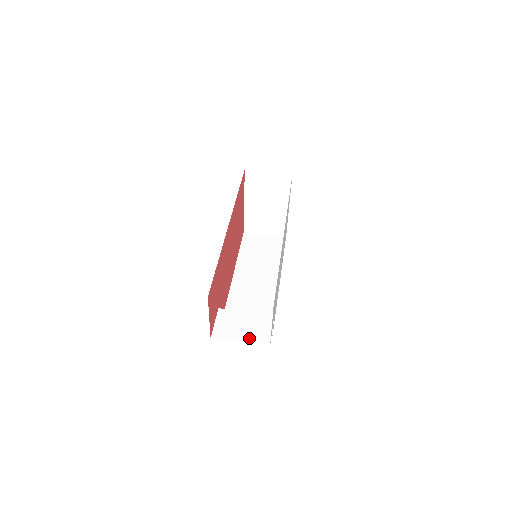
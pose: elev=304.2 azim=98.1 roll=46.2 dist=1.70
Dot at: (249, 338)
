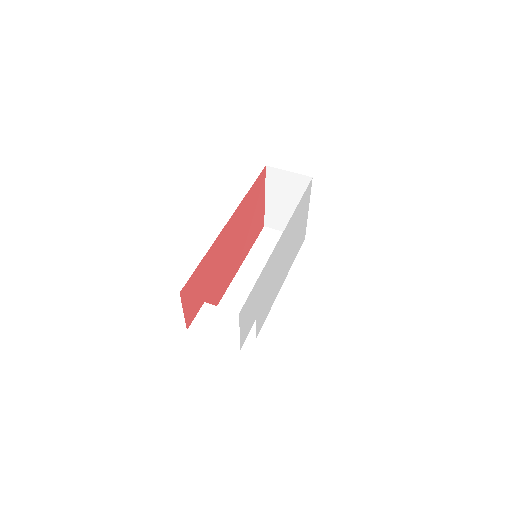
Dot at: (223, 338)
